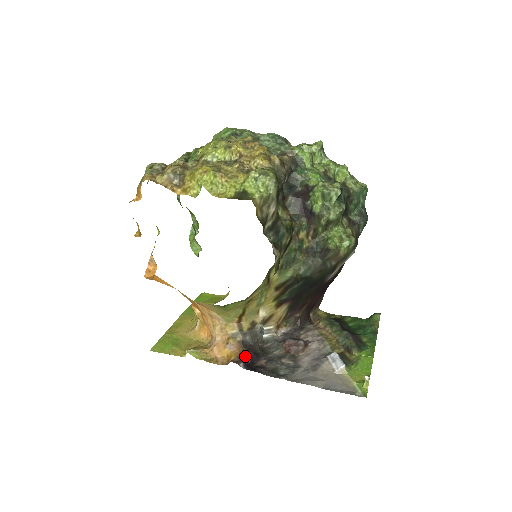
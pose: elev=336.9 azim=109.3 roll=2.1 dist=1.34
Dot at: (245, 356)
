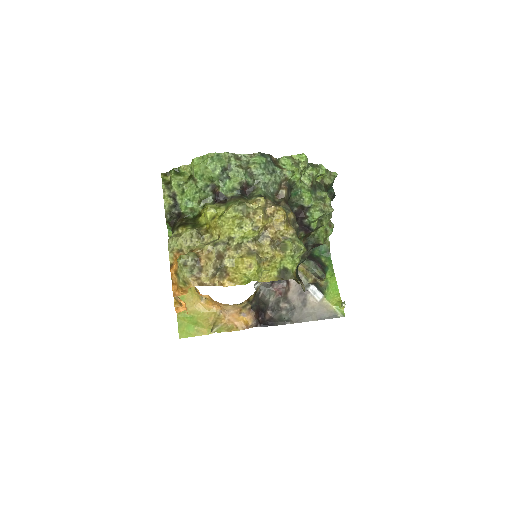
Dot at: (257, 317)
